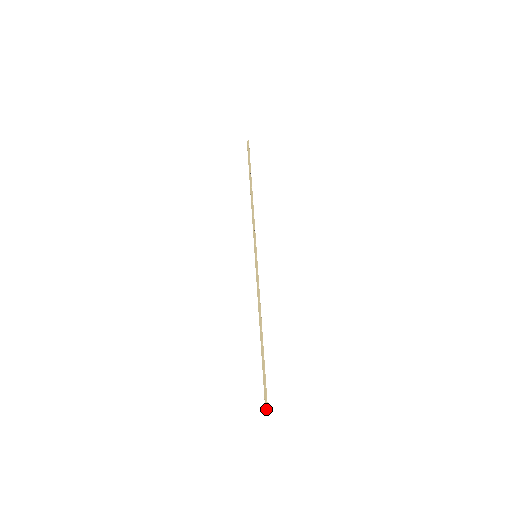
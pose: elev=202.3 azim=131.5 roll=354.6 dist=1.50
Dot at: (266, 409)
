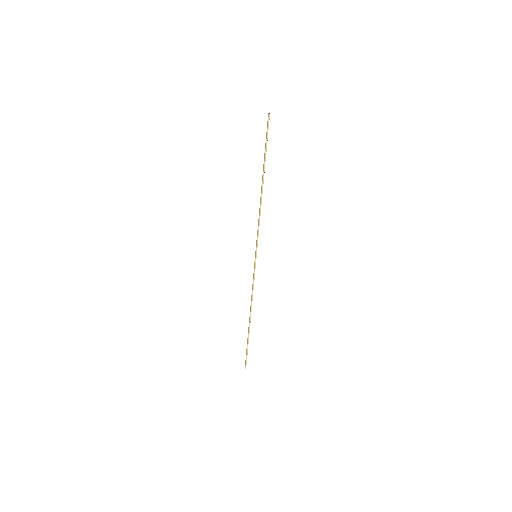
Dot at: (245, 367)
